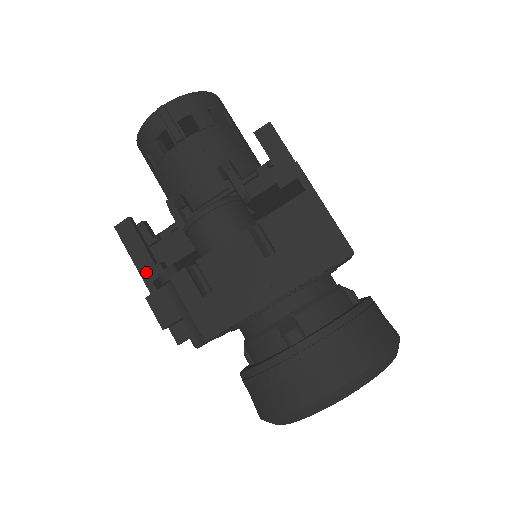
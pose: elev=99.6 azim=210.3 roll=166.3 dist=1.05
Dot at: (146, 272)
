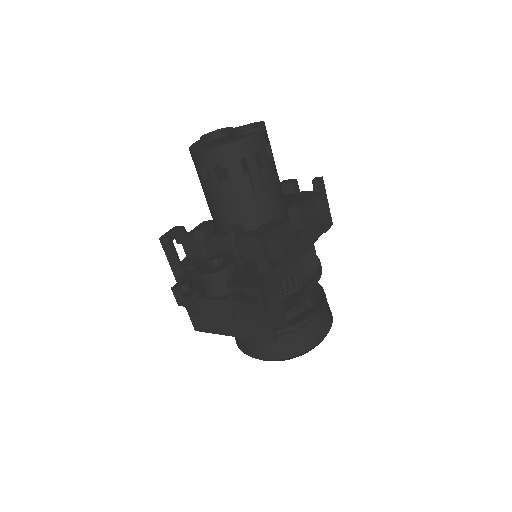
Dot at: (175, 270)
